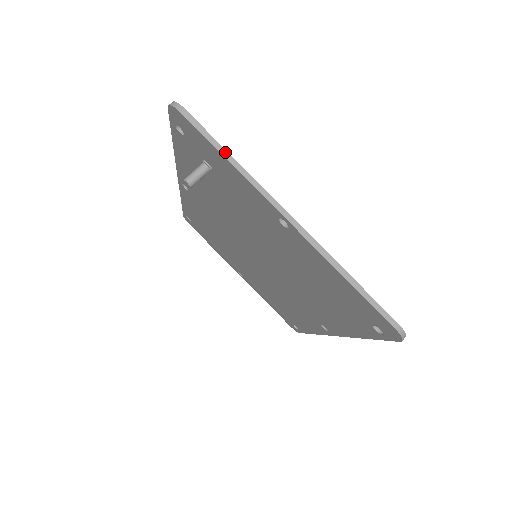
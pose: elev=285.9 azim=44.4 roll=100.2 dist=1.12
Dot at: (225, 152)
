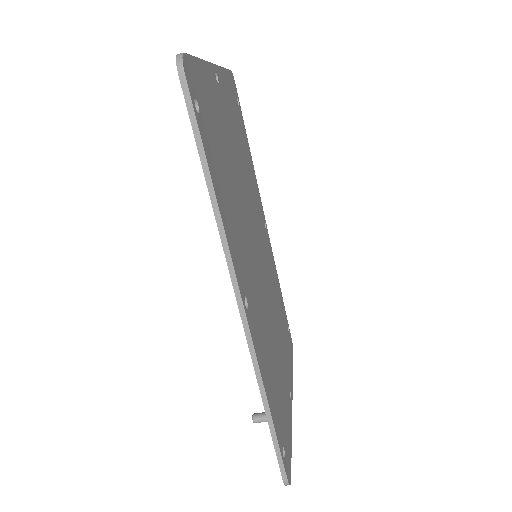
Dot at: occluded
